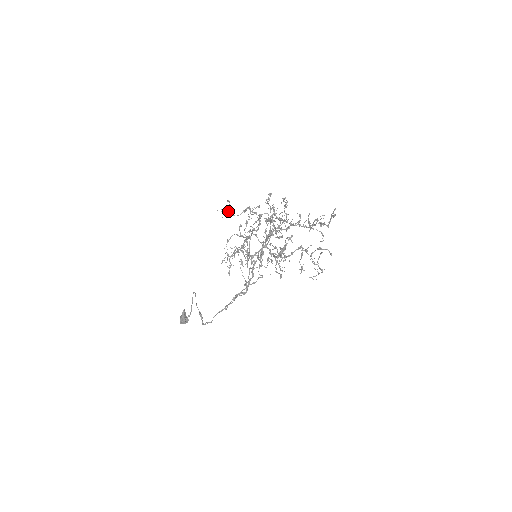
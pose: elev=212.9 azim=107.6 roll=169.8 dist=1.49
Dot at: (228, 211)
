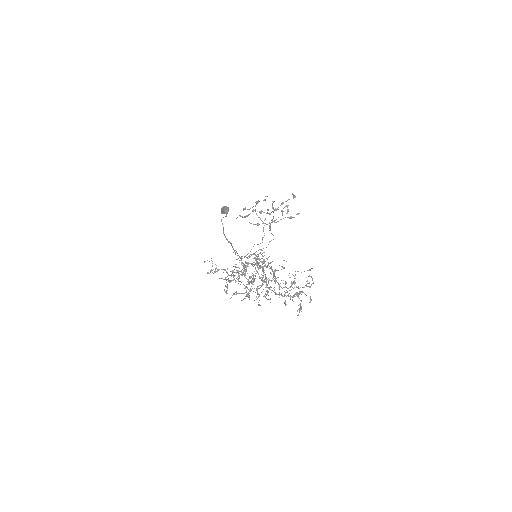
Dot at: (212, 272)
